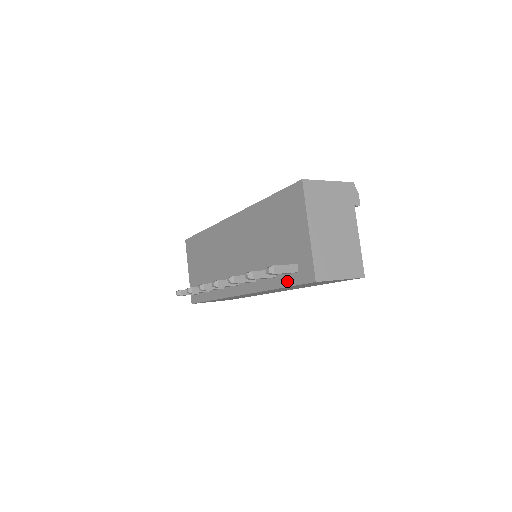
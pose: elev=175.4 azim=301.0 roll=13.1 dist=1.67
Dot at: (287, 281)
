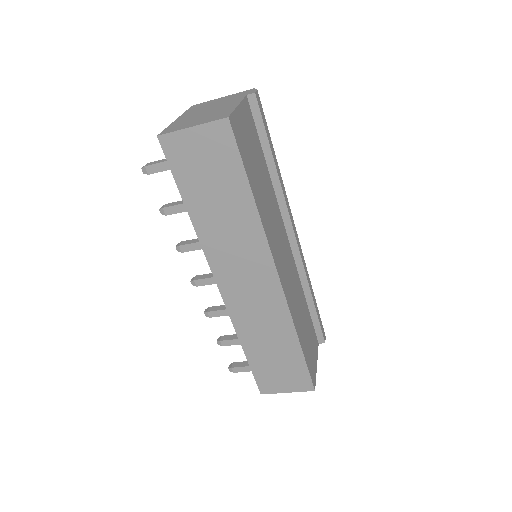
Dot at: occluded
